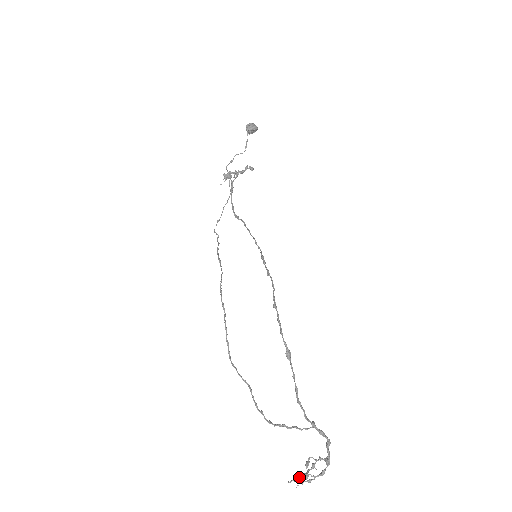
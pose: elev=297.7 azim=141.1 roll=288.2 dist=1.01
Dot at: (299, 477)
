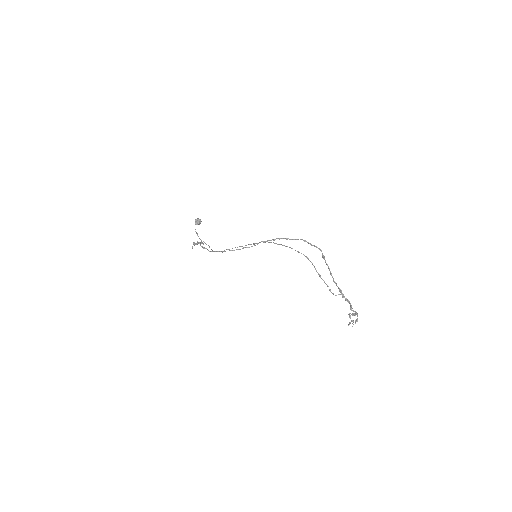
Dot at: (351, 321)
